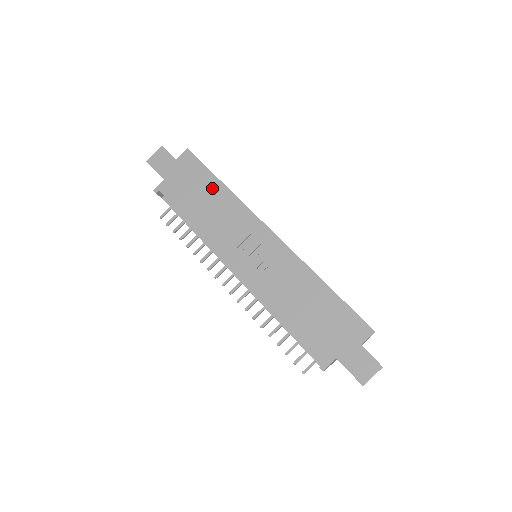
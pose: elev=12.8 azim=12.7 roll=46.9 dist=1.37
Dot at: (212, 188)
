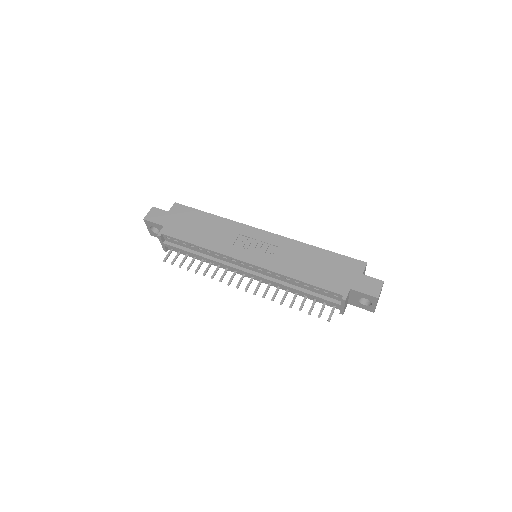
Dot at: (205, 219)
